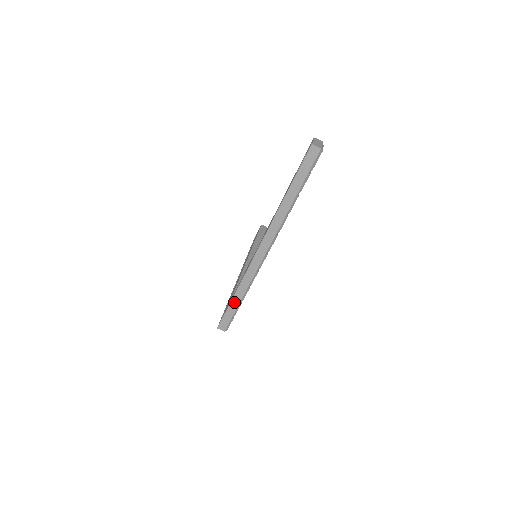
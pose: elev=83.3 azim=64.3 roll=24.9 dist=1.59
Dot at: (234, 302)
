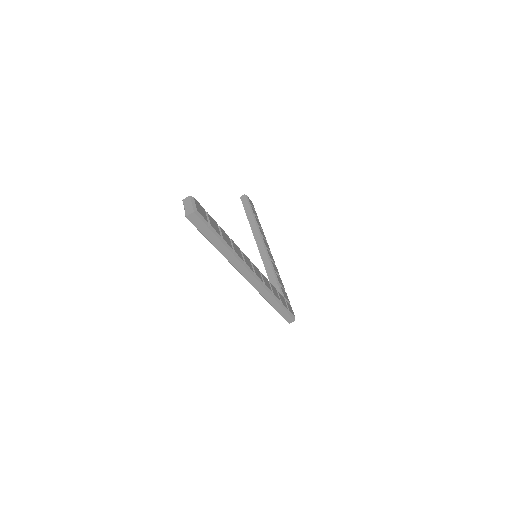
Dot at: (277, 308)
